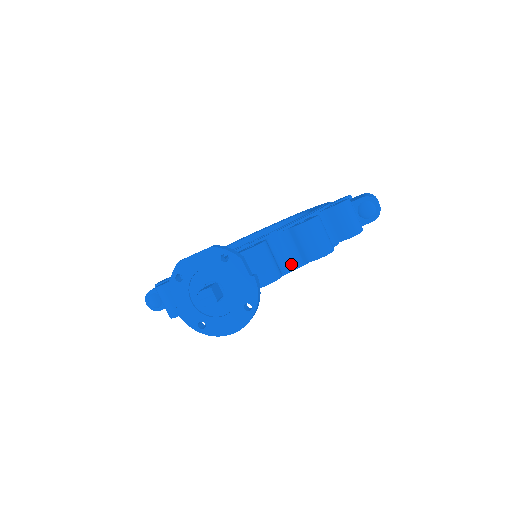
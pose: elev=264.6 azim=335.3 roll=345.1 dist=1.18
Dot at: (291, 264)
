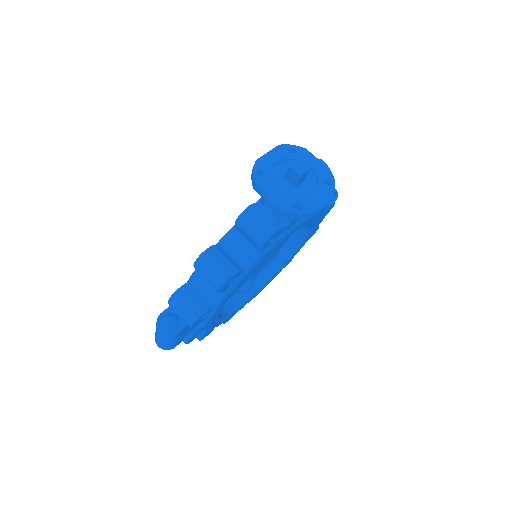
Dot at: occluded
